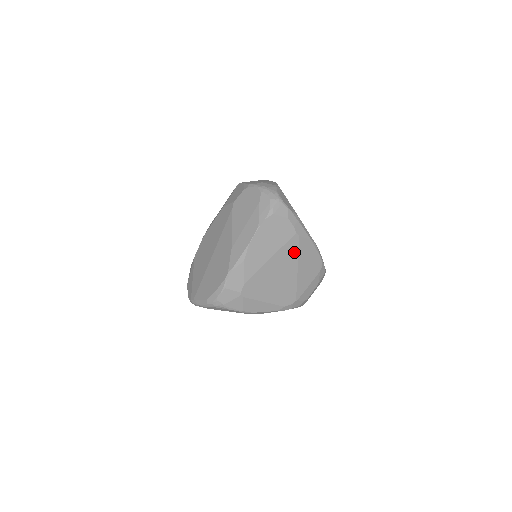
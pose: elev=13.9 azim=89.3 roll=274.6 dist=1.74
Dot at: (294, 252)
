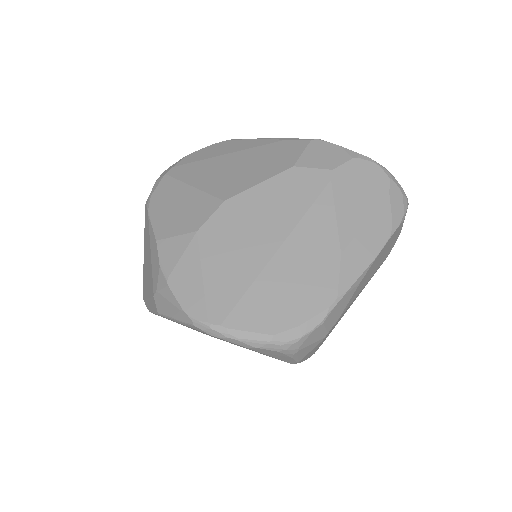
Dot at: (370, 279)
